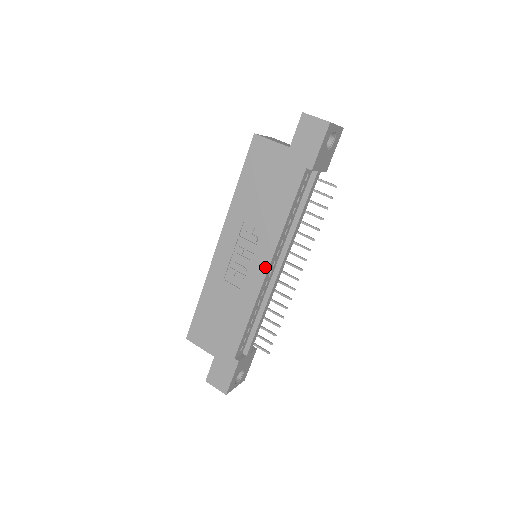
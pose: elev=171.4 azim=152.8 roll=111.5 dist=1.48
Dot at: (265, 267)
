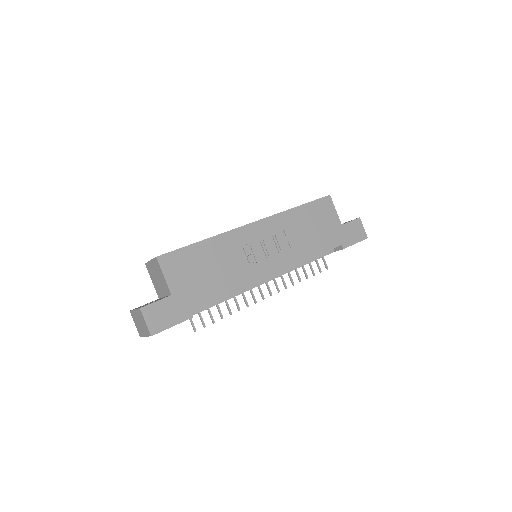
Dot at: (274, 271)
